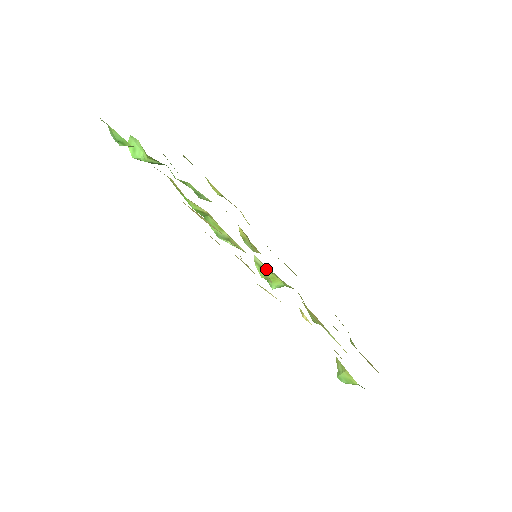
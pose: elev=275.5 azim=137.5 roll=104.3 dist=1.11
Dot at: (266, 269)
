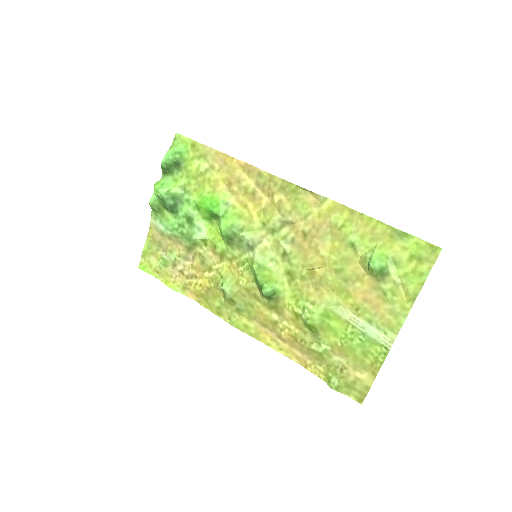
Dot at: (265, 266)
